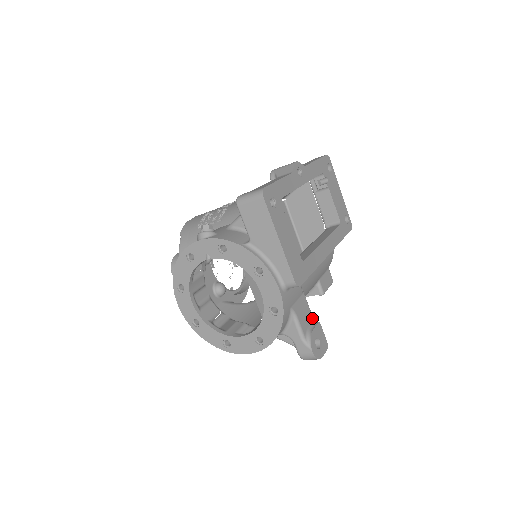
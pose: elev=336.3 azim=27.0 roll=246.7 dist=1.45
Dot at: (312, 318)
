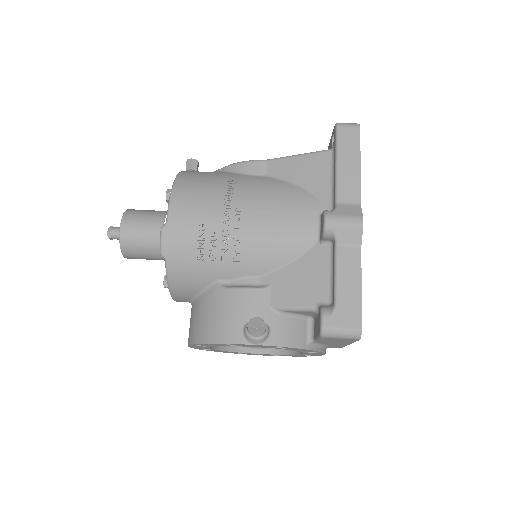
Dot at: occluded
